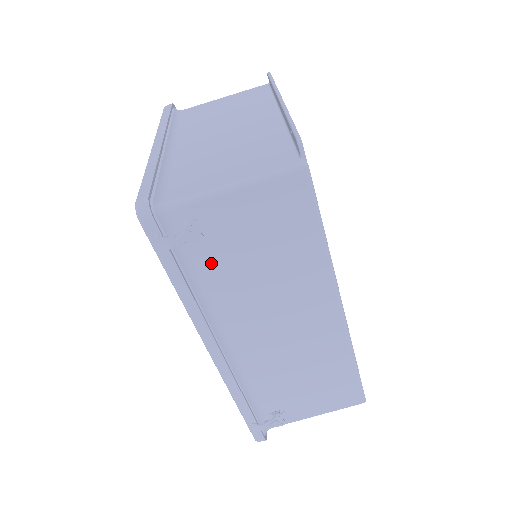
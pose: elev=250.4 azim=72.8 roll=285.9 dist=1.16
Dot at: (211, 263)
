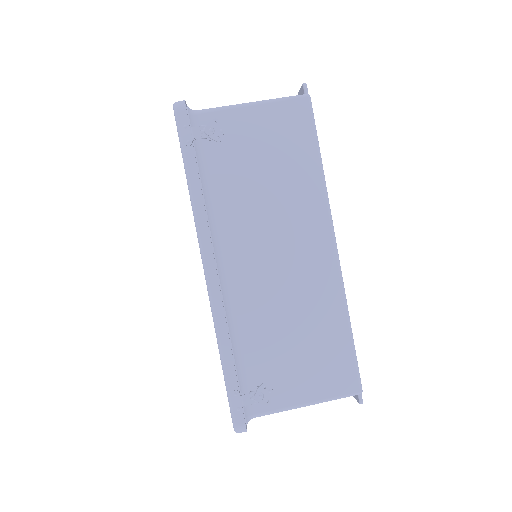
Dot at: (223, 170)
